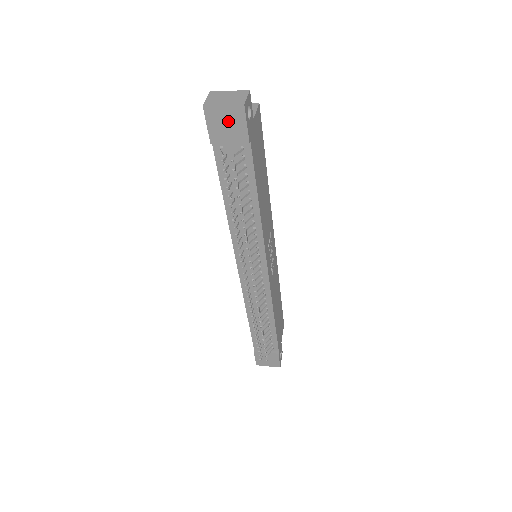
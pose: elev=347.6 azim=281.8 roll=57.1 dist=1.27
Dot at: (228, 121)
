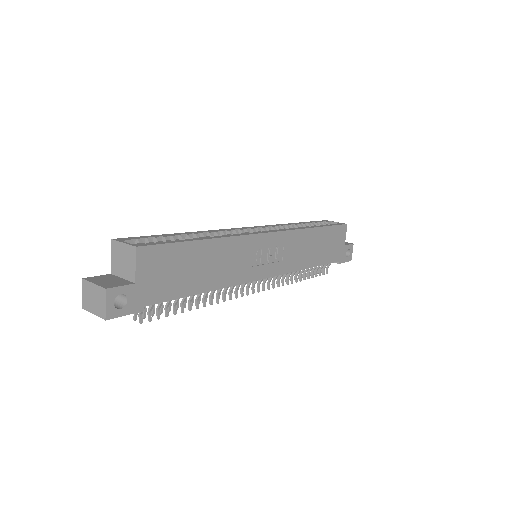
Dot at: occluded
